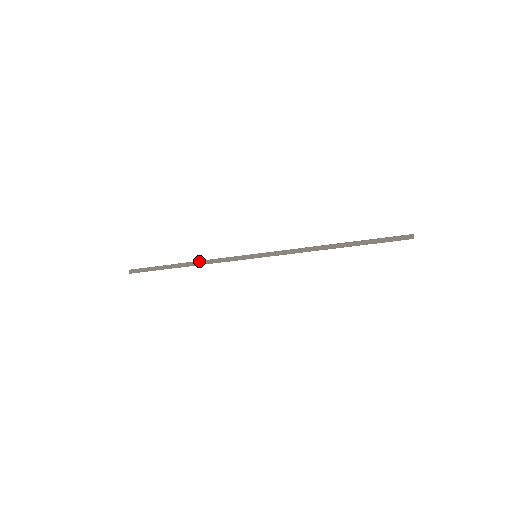
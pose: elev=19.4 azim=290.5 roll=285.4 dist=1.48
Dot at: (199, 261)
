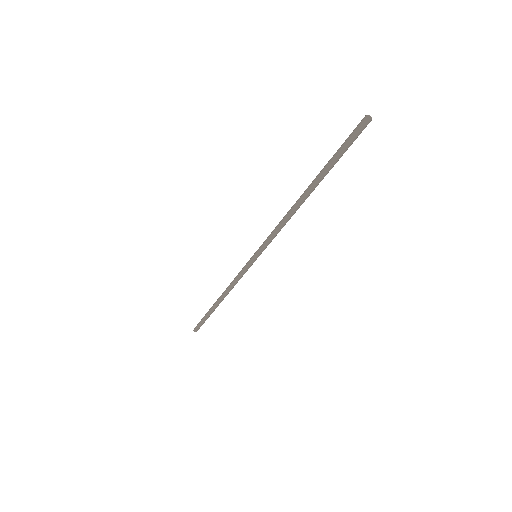
Dot at: (226, 289)
